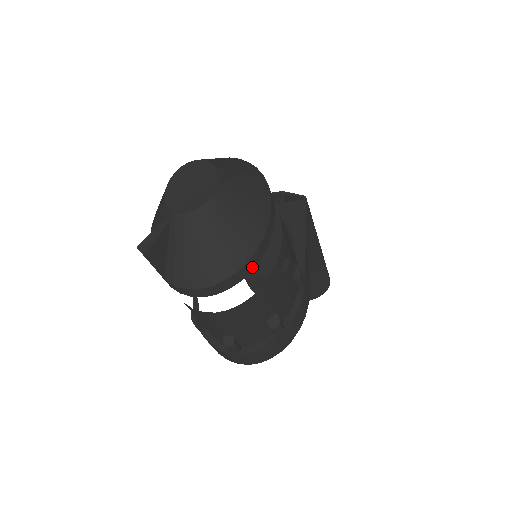
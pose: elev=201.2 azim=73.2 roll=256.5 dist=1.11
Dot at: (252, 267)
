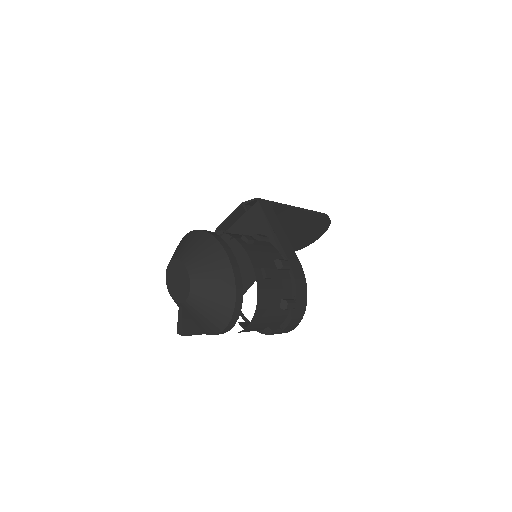
Dot at: (241, 299)
